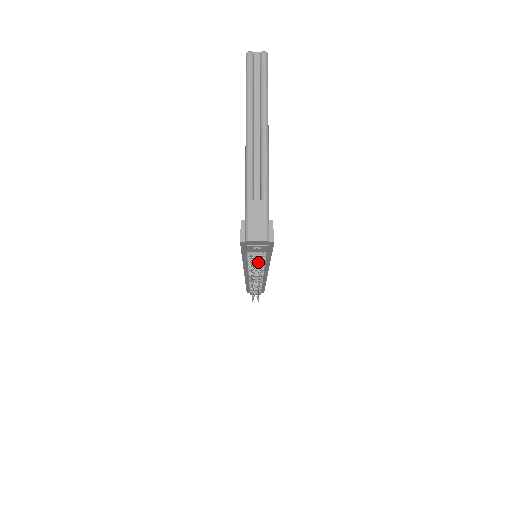
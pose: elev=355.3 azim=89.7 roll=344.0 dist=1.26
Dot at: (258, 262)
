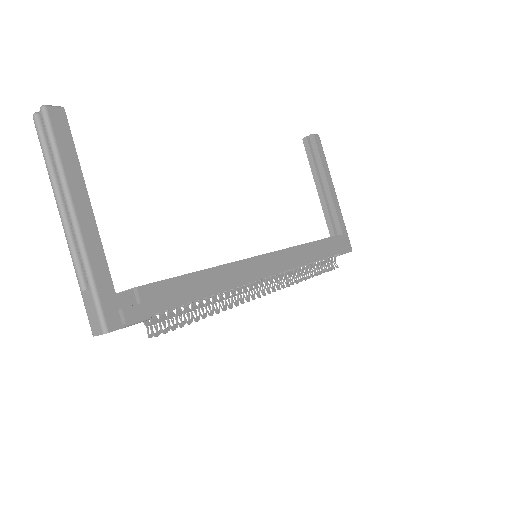
Dot at: (162, 323)
